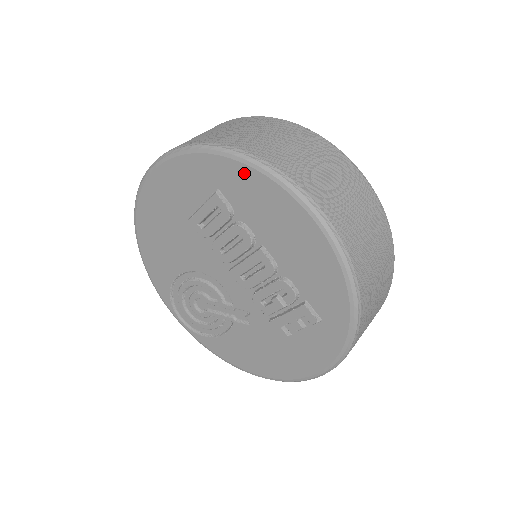
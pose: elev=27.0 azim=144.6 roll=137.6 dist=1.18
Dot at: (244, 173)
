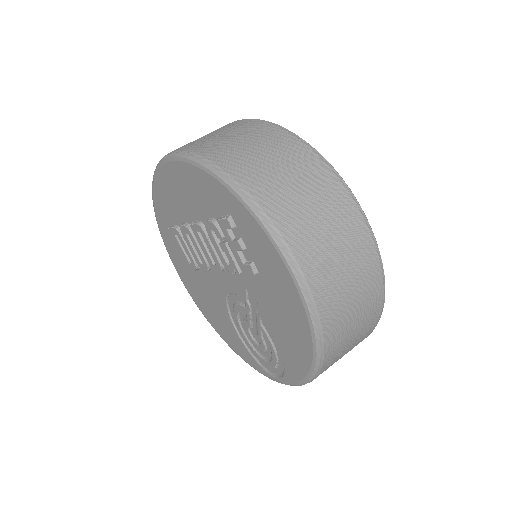
Dot at: (157, 197)
